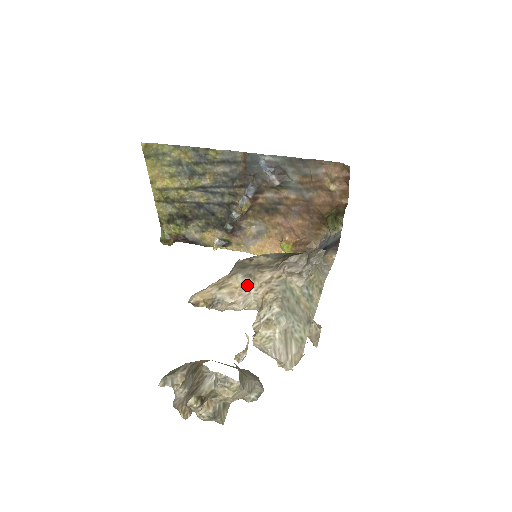
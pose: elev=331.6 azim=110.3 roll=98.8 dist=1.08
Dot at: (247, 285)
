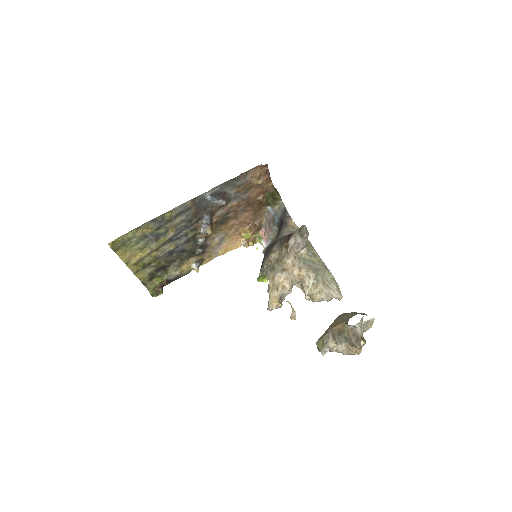
Dot at: (287, 276)
